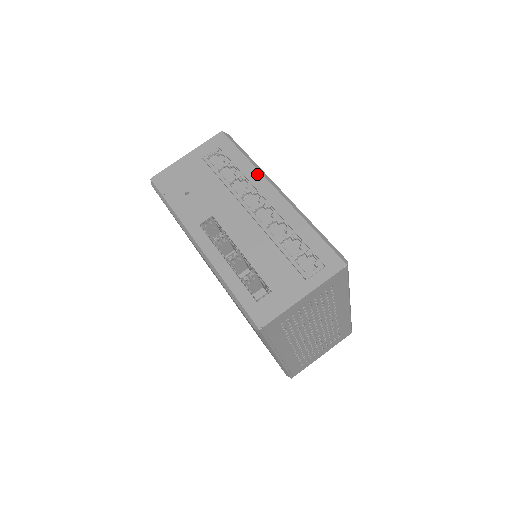
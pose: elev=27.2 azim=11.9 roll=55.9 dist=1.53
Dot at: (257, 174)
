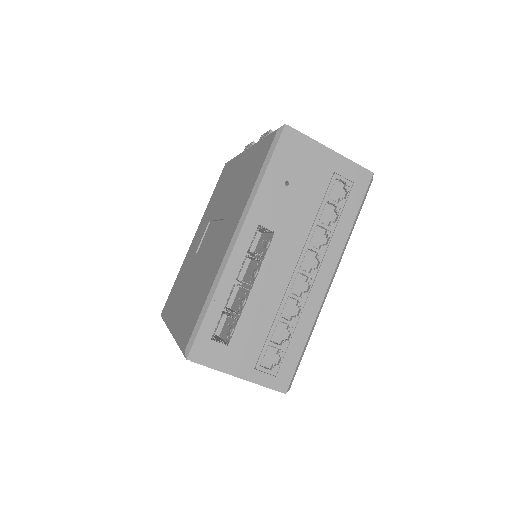
Dot at: (340, 248)
